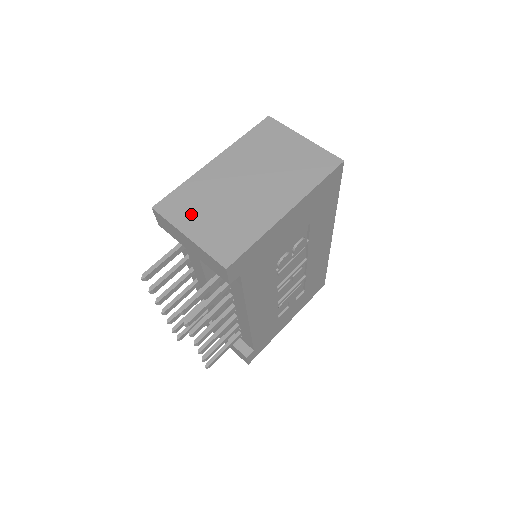
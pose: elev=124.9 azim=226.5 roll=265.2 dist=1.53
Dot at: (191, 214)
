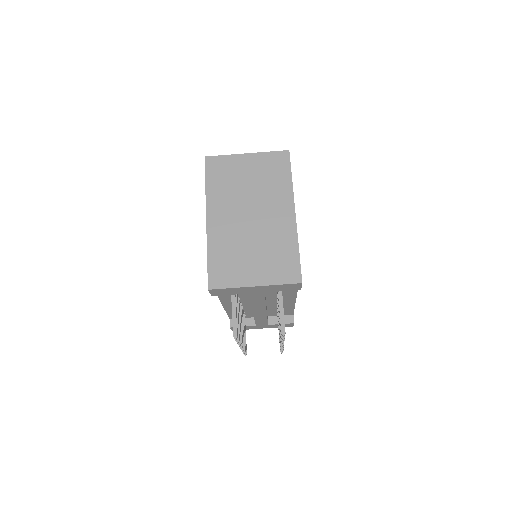
Dot at: (239, 270)
